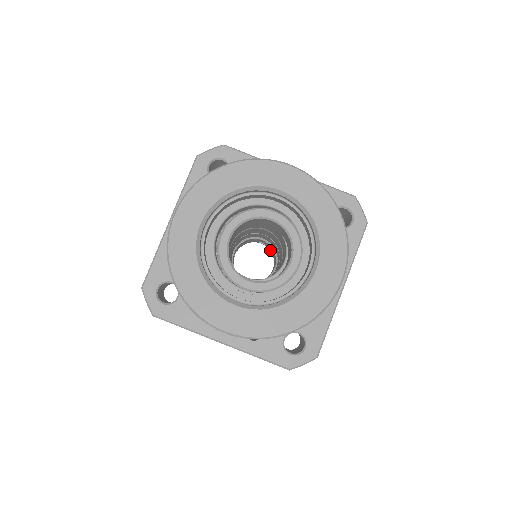
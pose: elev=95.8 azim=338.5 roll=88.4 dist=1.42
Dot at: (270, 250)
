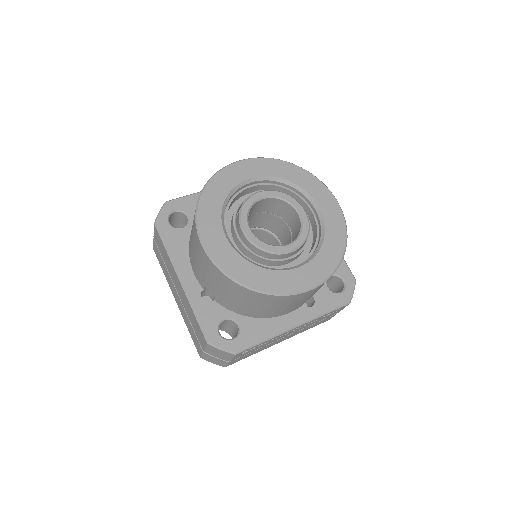
Dot at: occluded
